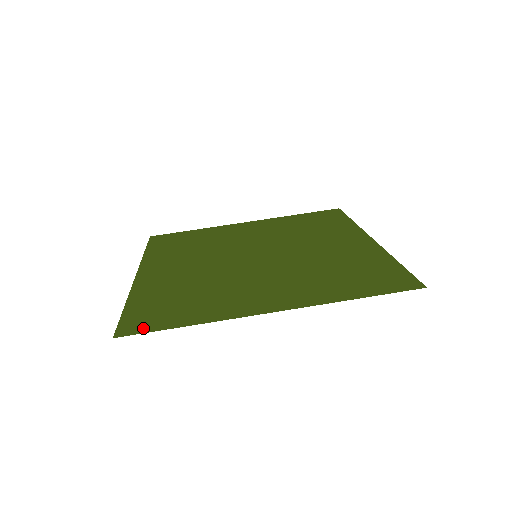
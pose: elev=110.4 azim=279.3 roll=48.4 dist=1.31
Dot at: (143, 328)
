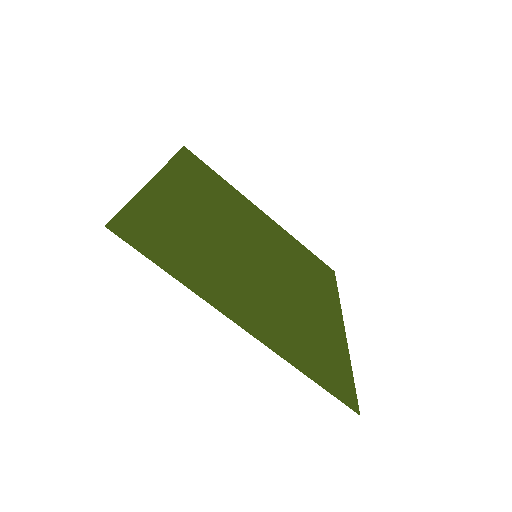
Dot at: (135, 241)
